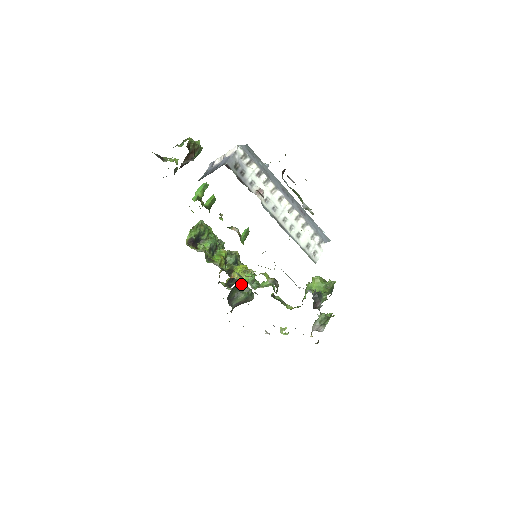
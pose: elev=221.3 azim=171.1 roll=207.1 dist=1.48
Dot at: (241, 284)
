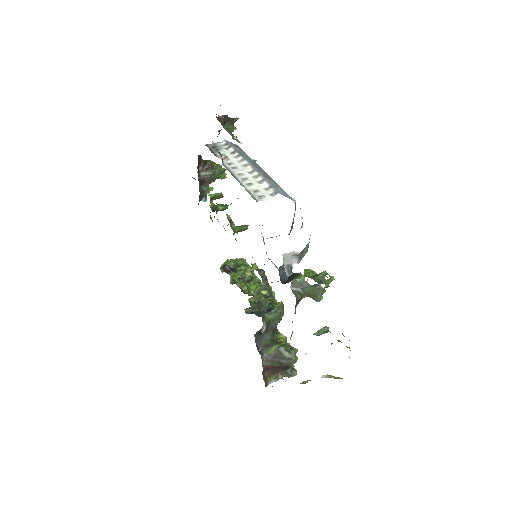
Dot at: (253, 303)
